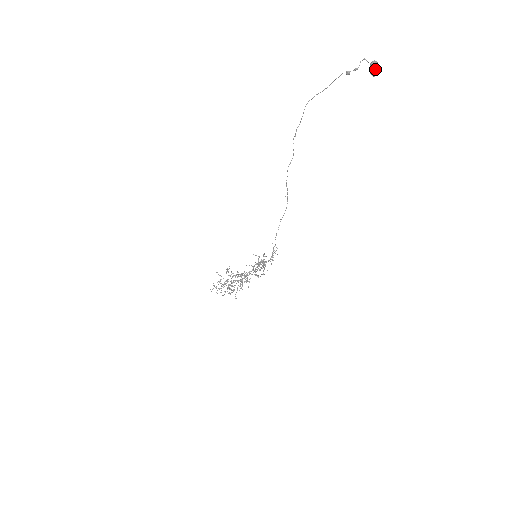
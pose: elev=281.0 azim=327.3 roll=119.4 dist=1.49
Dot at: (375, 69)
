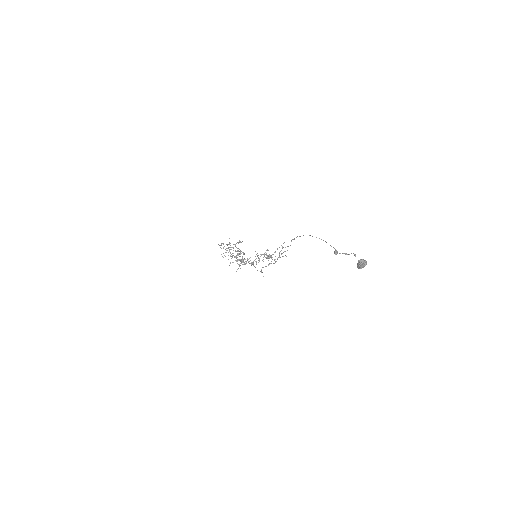
Dot at: (360, 266)
